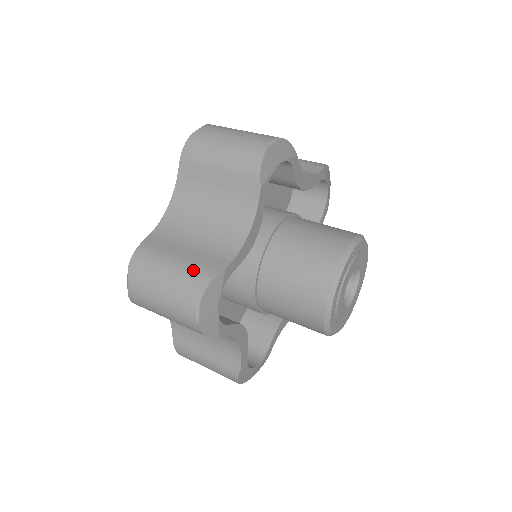
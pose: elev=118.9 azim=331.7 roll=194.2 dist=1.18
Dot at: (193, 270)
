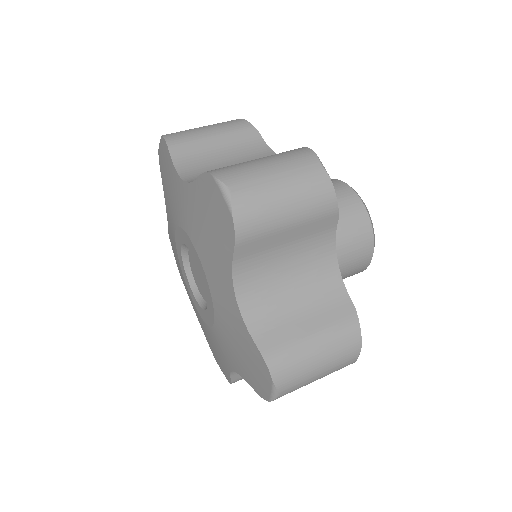
Dot at: (338, 332)
